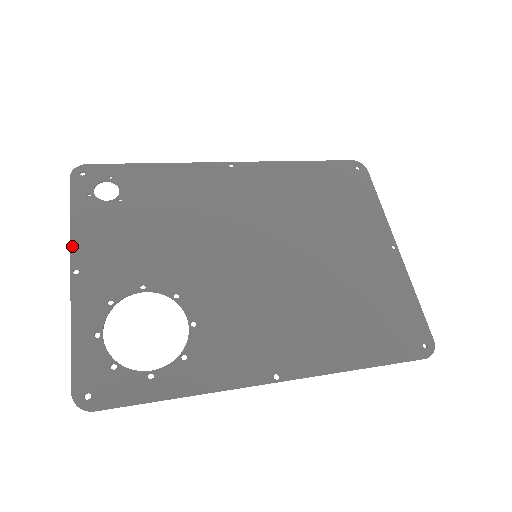
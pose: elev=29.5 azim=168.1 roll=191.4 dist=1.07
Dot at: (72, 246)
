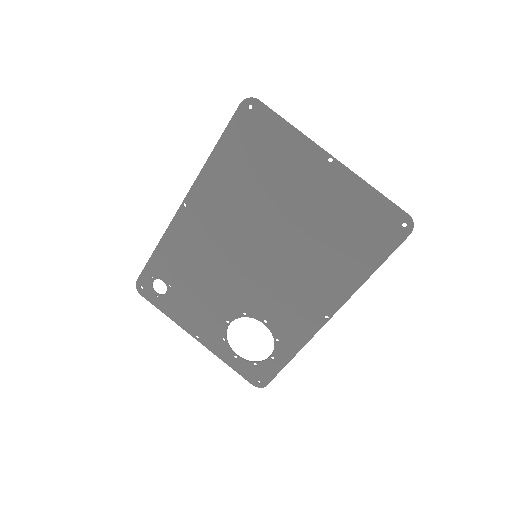
Dot at: (182, 328)
